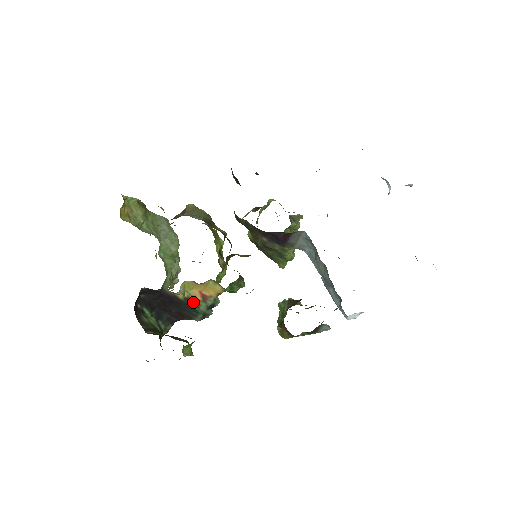
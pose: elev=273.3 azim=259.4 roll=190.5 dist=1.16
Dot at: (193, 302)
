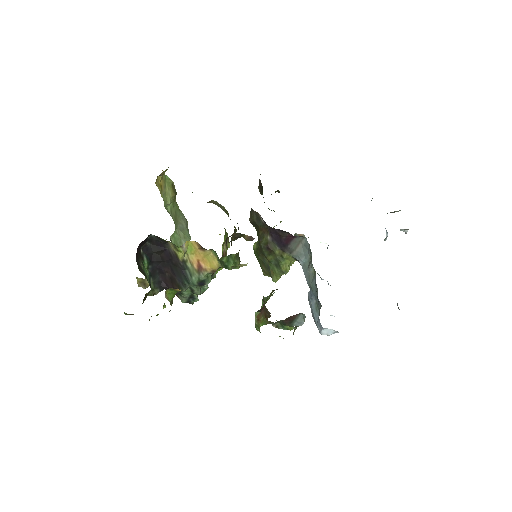
Dot at: (188, 269)
